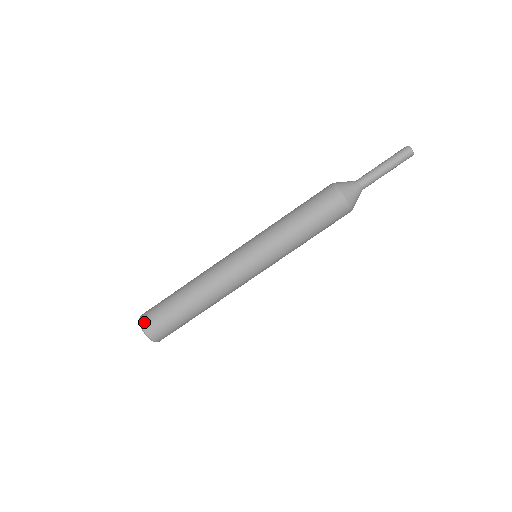
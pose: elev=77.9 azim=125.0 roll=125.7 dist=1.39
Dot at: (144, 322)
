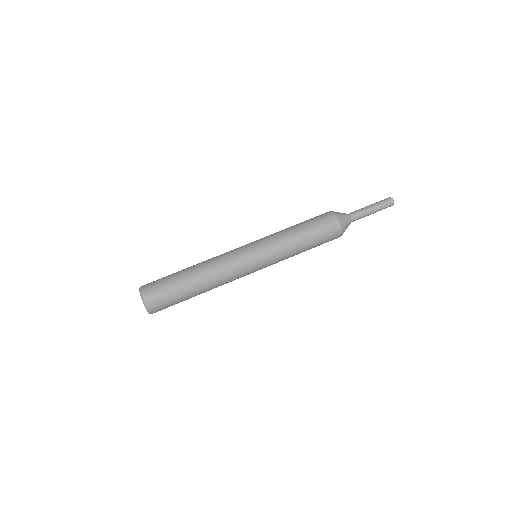
Dot at: occluded
